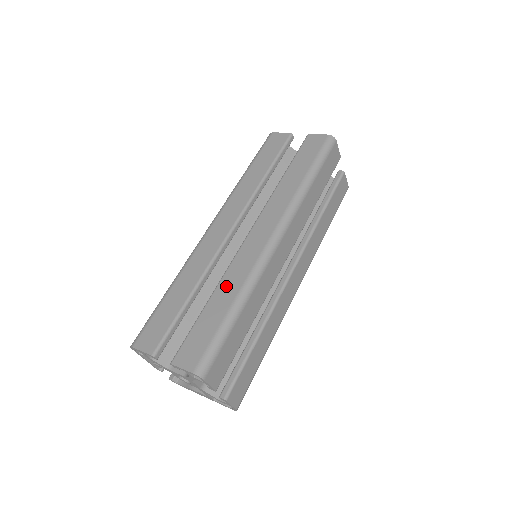
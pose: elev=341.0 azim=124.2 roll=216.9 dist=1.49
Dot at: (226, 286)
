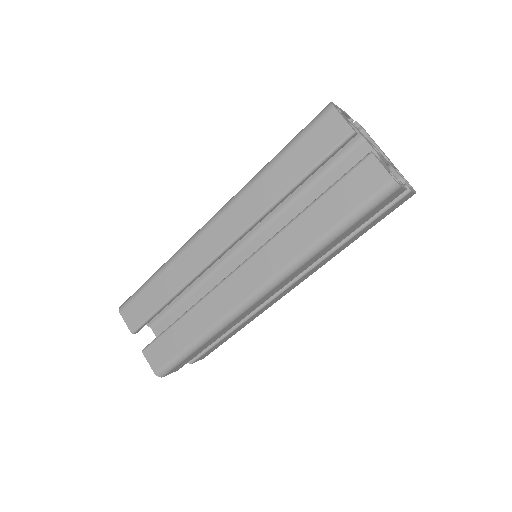
Dot at: (199, 315)
